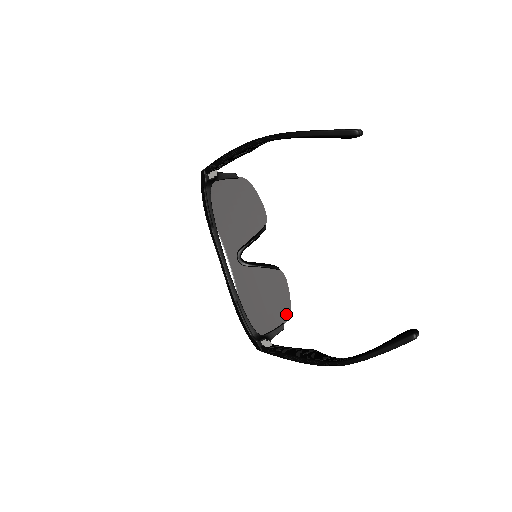
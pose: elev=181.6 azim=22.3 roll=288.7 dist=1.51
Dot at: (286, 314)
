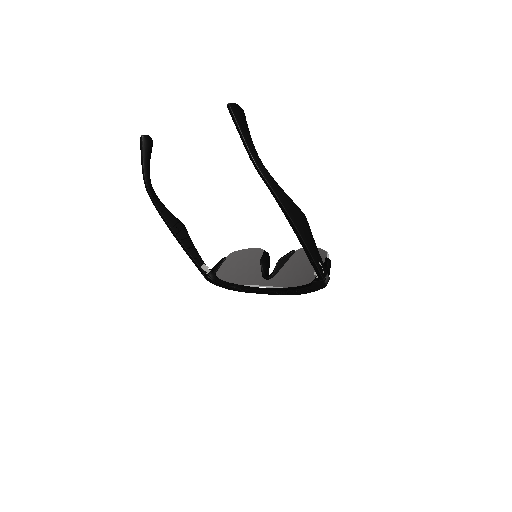
Dot at: (323, 254)
